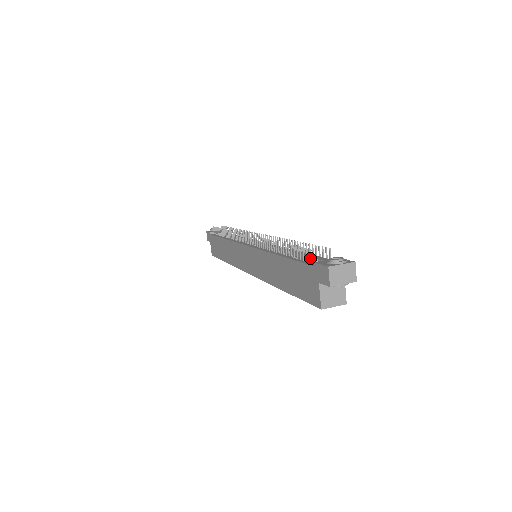
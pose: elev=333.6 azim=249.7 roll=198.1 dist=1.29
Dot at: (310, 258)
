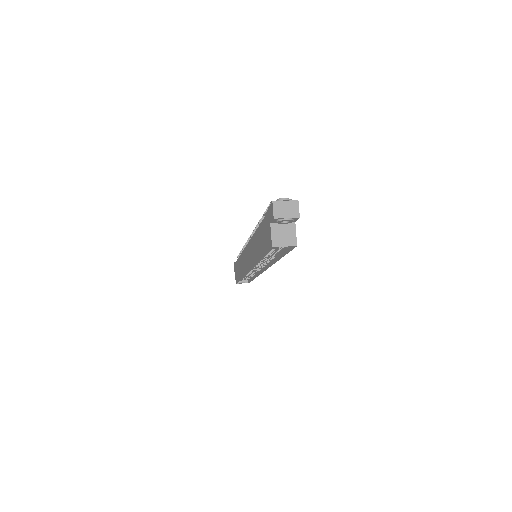
Dot at: occluded
